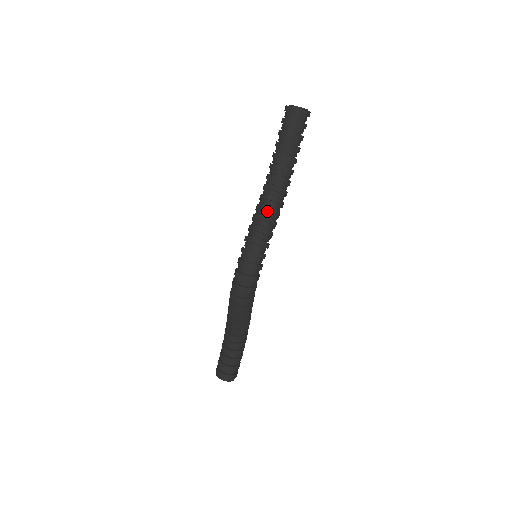
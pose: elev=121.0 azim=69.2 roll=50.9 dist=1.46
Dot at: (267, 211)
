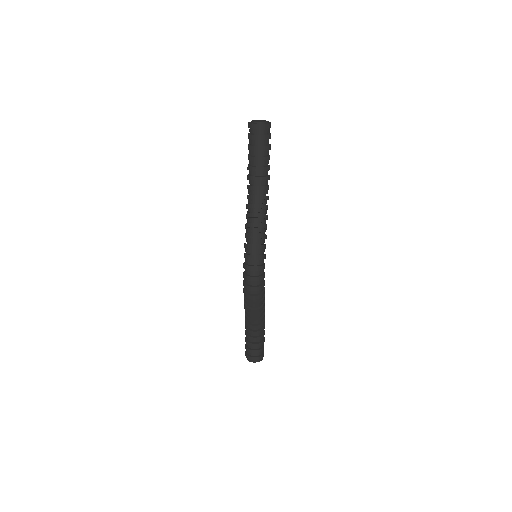
Dot at: (257, 218)
